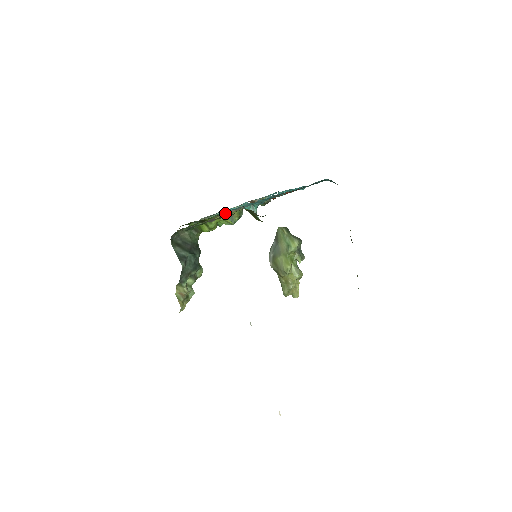
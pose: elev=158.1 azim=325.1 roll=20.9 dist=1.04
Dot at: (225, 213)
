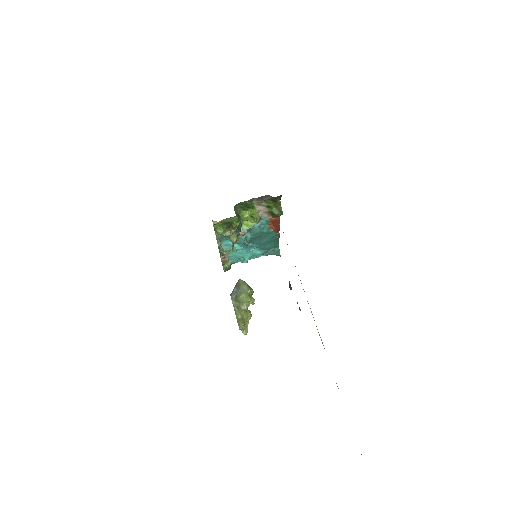
Dot at: occluded
